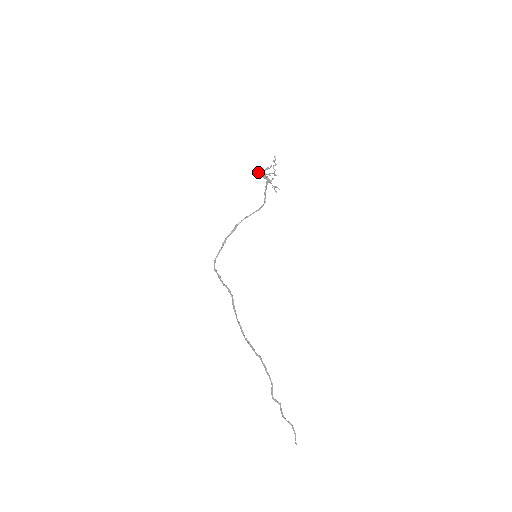
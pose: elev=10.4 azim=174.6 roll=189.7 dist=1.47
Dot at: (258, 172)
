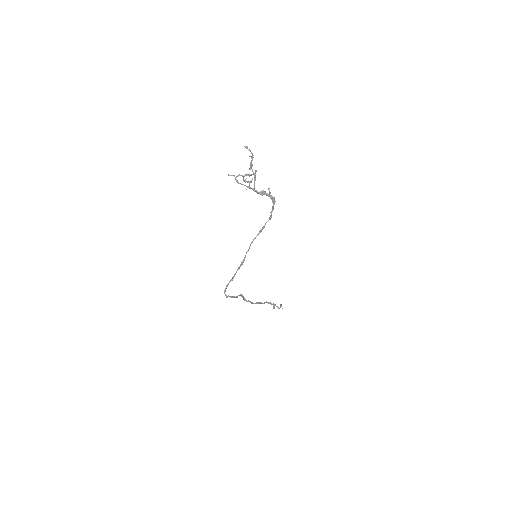
Dot at: (237, 181)
